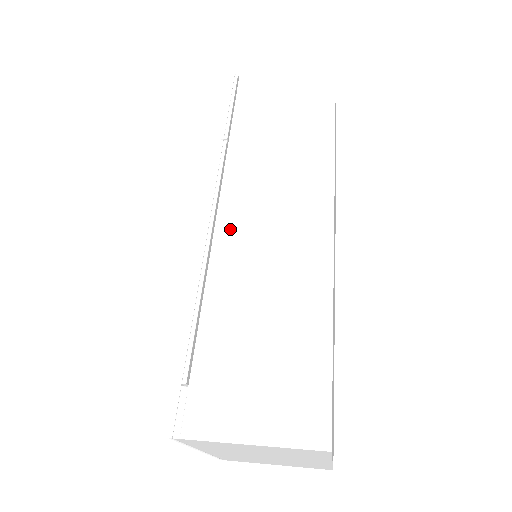
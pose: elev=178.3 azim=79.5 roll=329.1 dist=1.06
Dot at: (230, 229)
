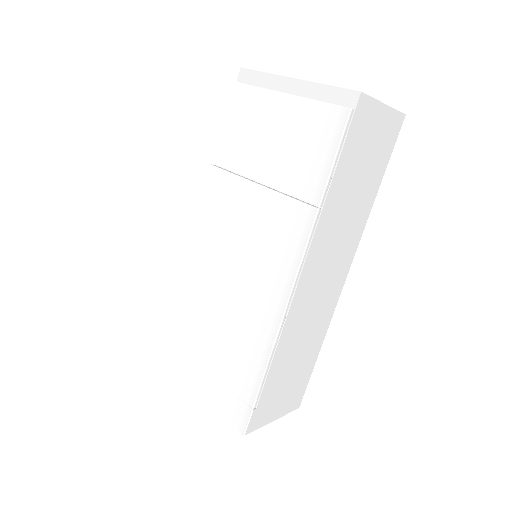
Dot at: (299, 301)
